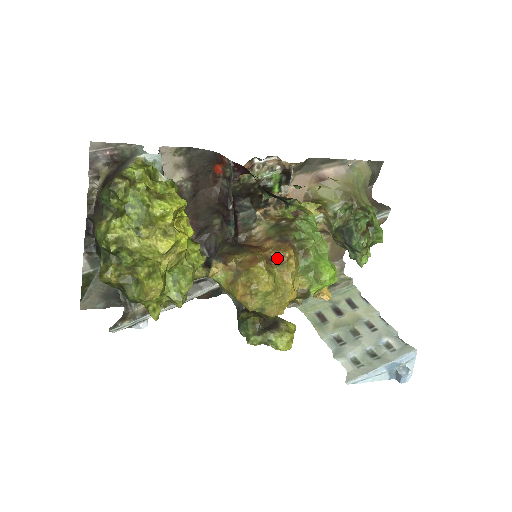
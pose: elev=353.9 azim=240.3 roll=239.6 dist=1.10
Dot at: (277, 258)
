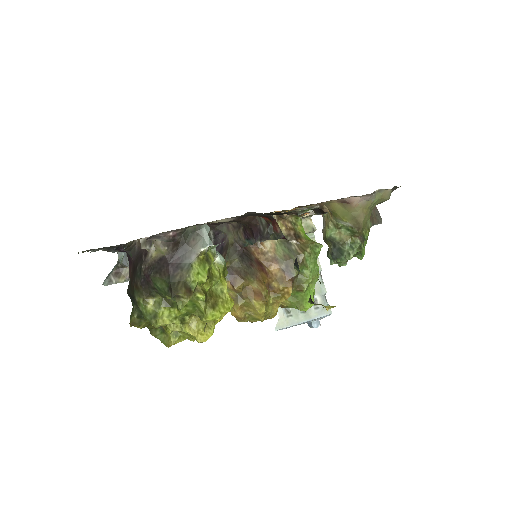
Dot at: (276, 289)
